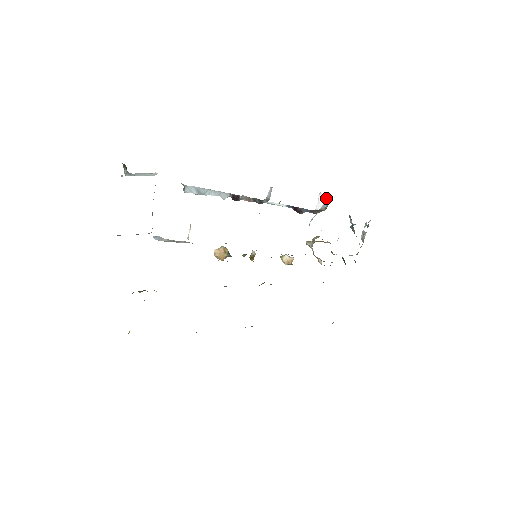
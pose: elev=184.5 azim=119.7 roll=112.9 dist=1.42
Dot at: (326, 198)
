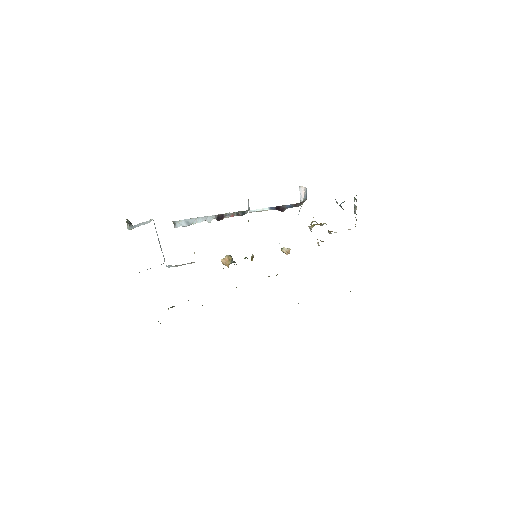
Dot at: (304, 190)
